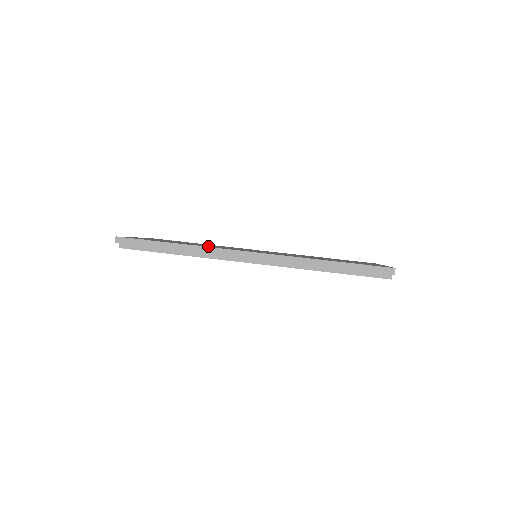
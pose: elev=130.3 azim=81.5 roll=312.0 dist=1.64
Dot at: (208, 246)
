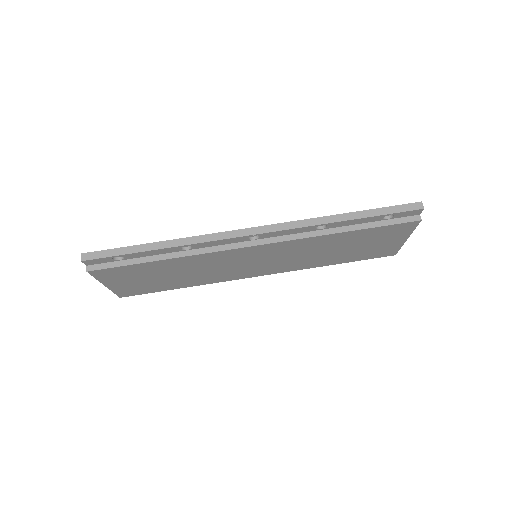
Dot at: occluded
